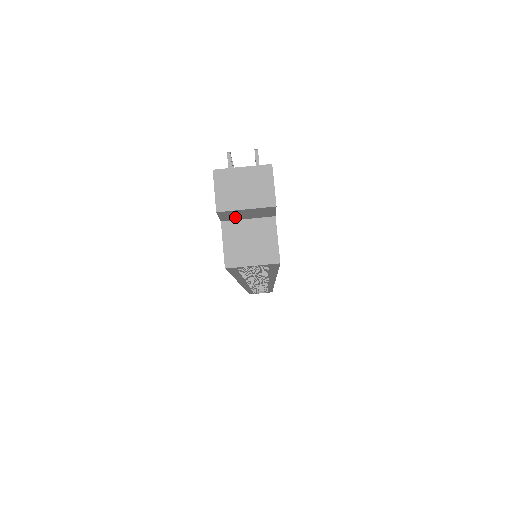
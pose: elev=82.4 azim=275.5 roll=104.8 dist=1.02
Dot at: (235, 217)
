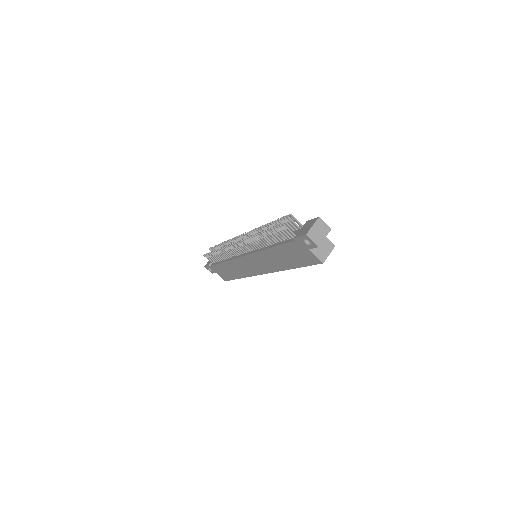
Dot at: occluded
